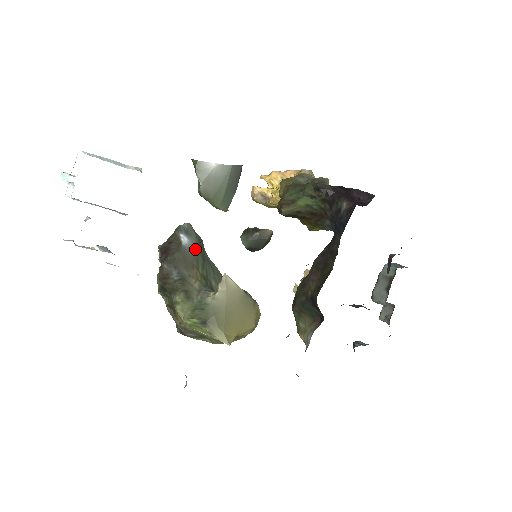
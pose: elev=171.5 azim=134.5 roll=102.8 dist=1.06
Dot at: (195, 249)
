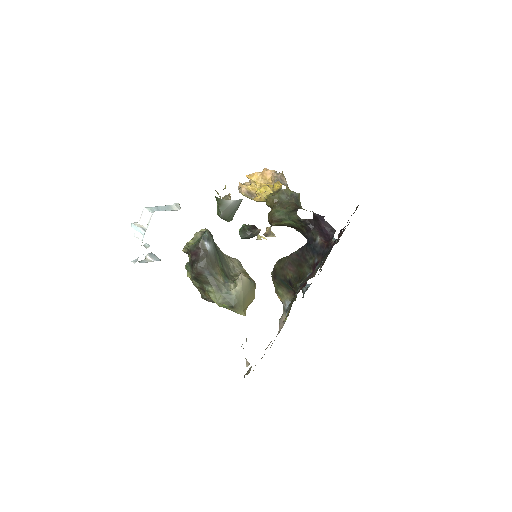
Dot at: (214, 250)
